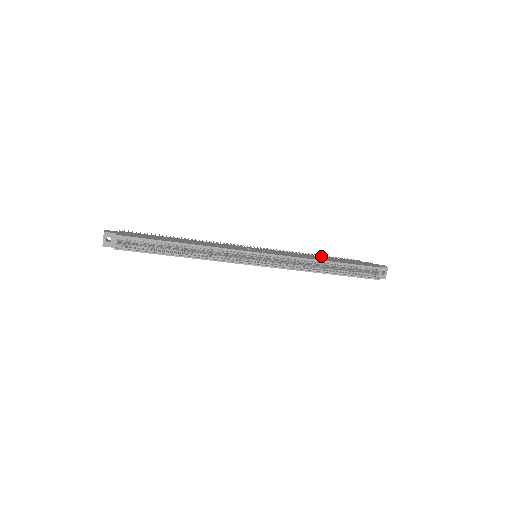
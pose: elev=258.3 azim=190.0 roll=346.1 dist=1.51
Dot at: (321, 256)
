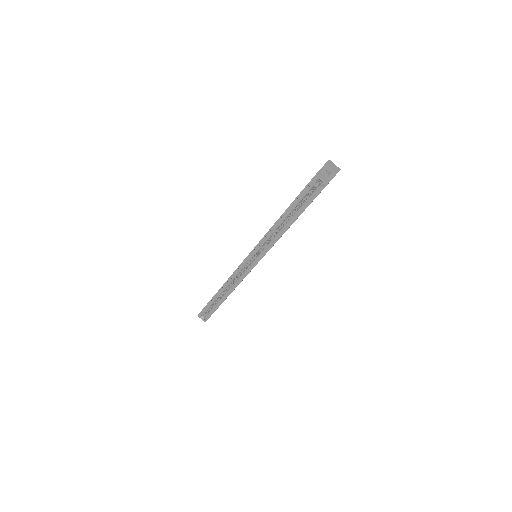
Dot at: occluded
